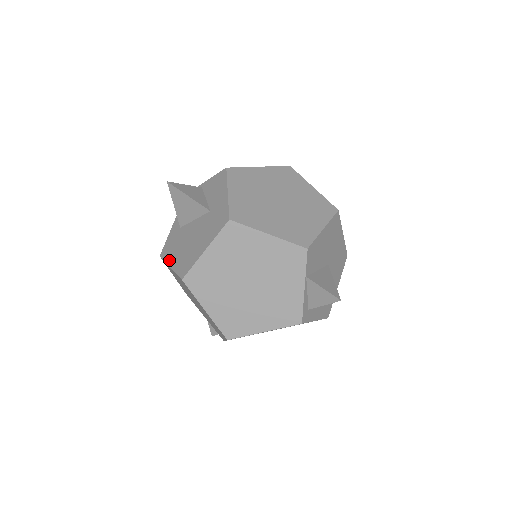
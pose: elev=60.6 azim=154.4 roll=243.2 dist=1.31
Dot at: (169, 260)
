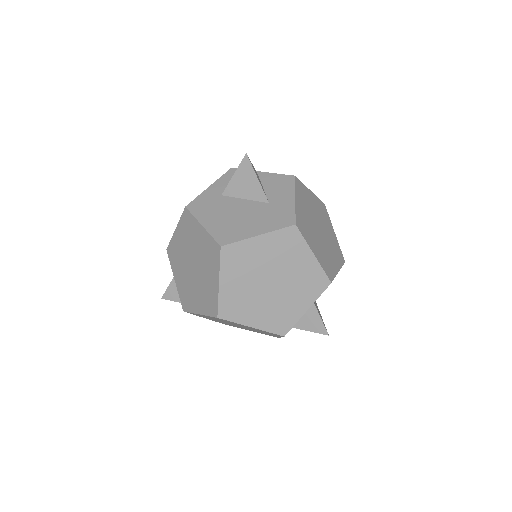
Dot at: (201, 218)
